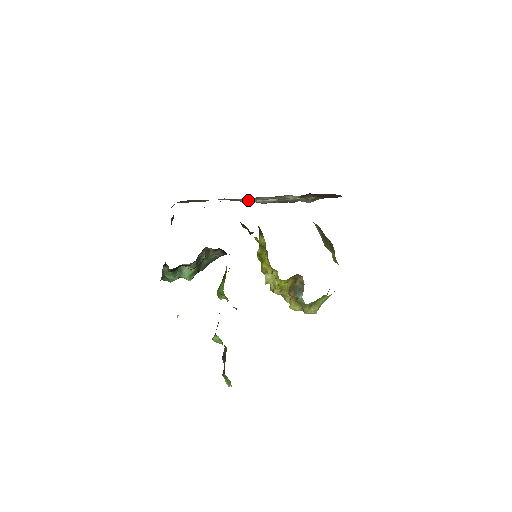
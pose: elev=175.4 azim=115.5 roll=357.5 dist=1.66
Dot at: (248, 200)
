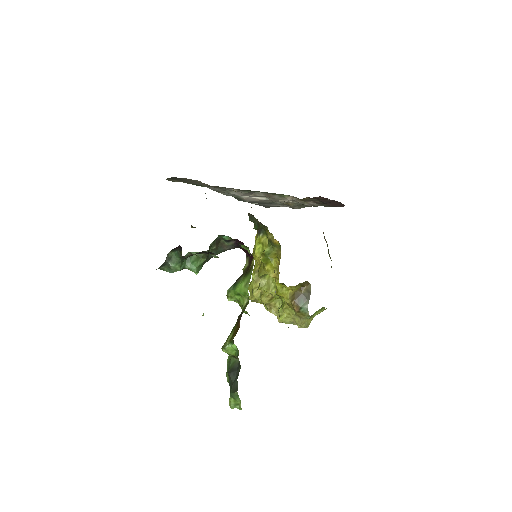
Dot at: (238, 193)
